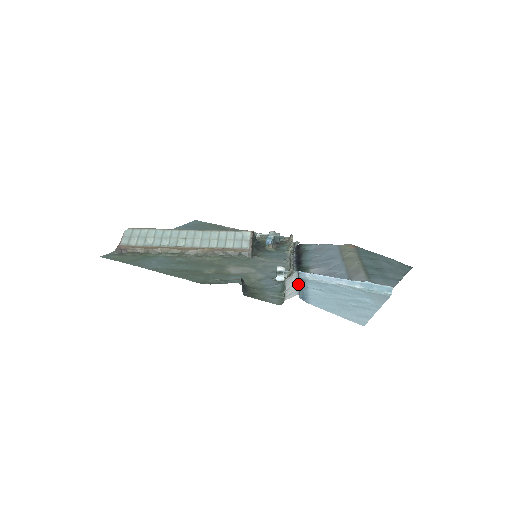
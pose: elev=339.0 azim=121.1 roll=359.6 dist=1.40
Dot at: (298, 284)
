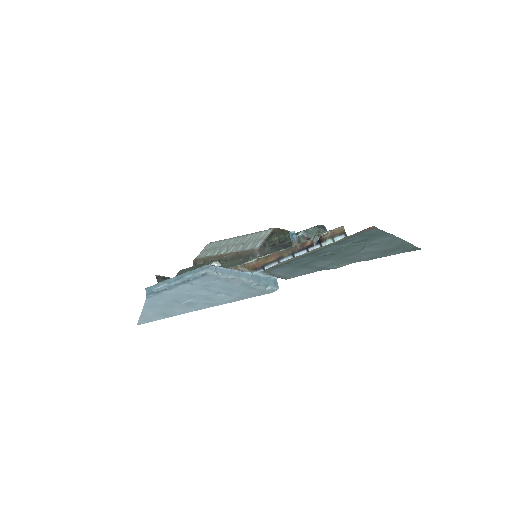
Dot at: (172, 278)
